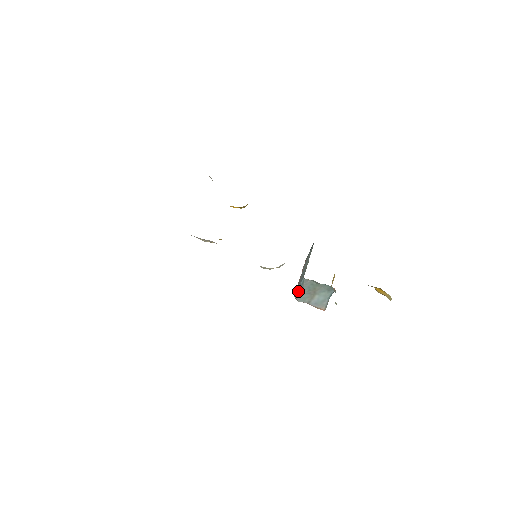
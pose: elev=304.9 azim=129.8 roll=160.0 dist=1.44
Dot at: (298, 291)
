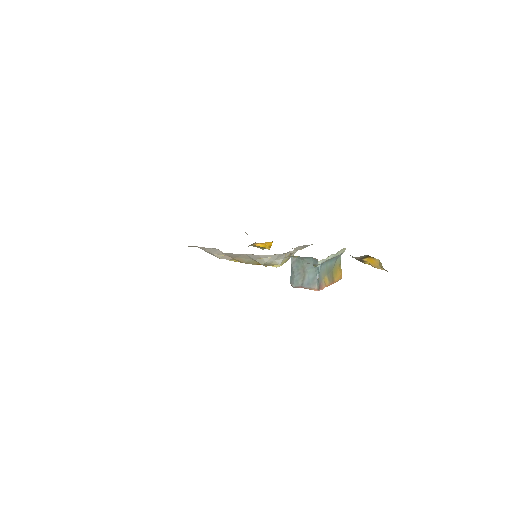
Dot at: (291, 275)
